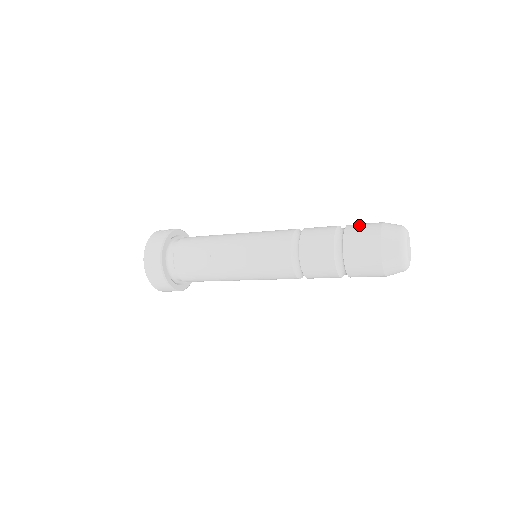
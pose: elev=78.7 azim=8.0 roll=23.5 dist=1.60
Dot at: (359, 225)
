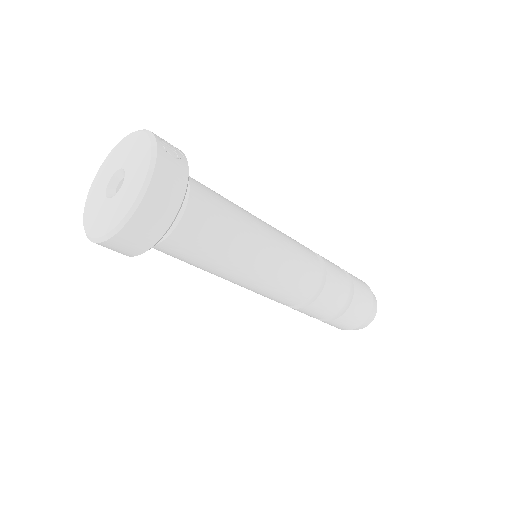
Dot at: (360, 284)
